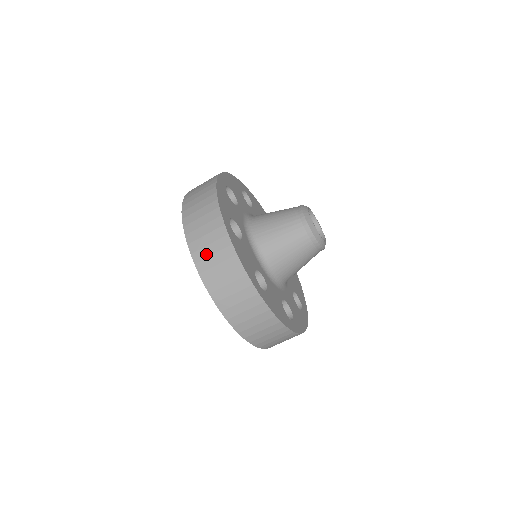
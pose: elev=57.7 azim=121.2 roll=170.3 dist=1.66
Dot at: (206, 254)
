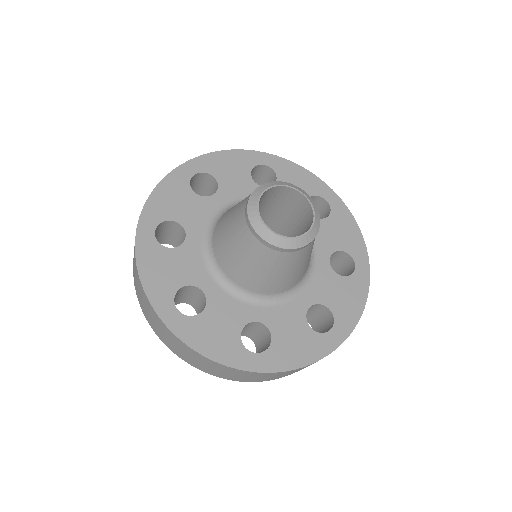
Dot at: (179, 352)
